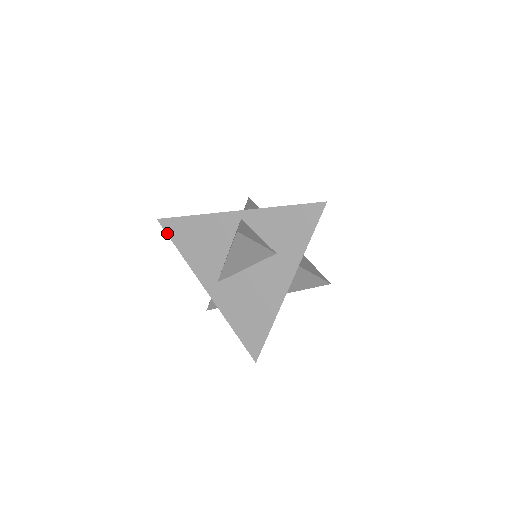
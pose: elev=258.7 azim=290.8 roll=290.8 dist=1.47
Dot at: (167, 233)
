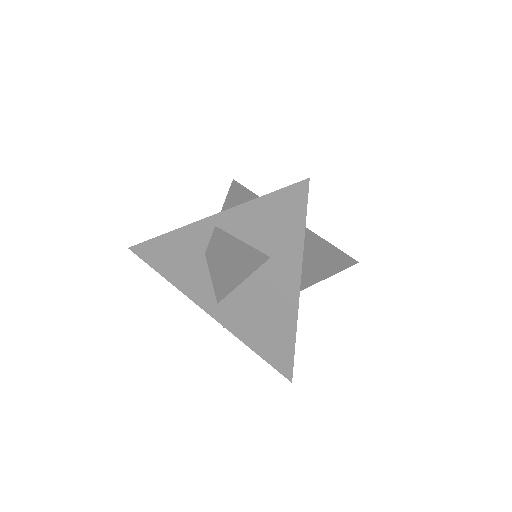
Dot at: (142, 242)
